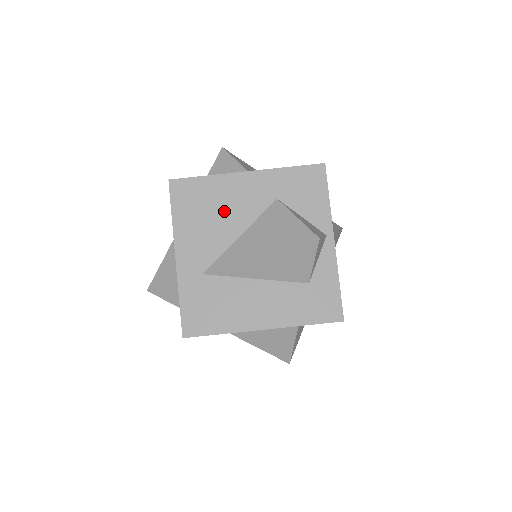
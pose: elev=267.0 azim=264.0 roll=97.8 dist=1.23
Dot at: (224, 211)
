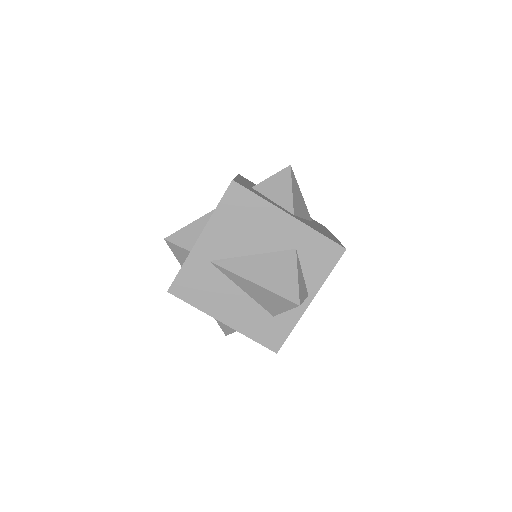
Dot at: (254, 230)
